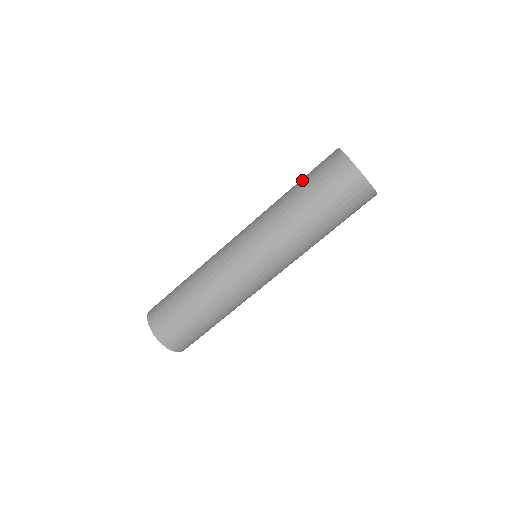
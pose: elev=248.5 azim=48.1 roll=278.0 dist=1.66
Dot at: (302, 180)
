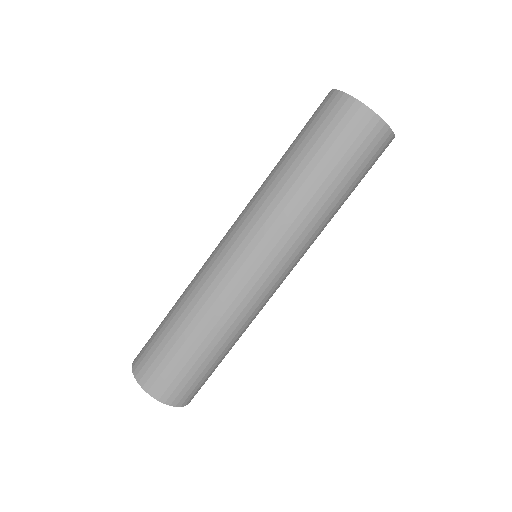
Dot at: occluded
